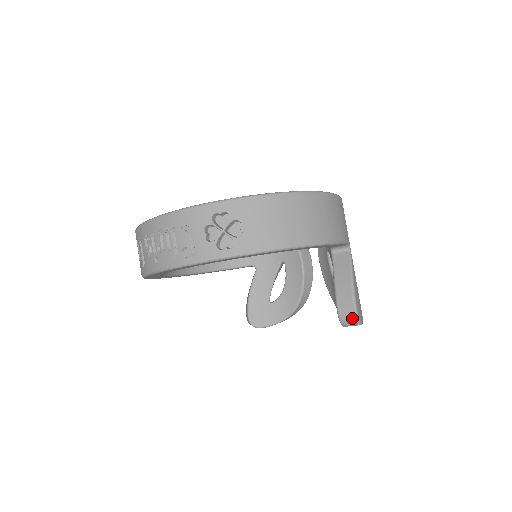
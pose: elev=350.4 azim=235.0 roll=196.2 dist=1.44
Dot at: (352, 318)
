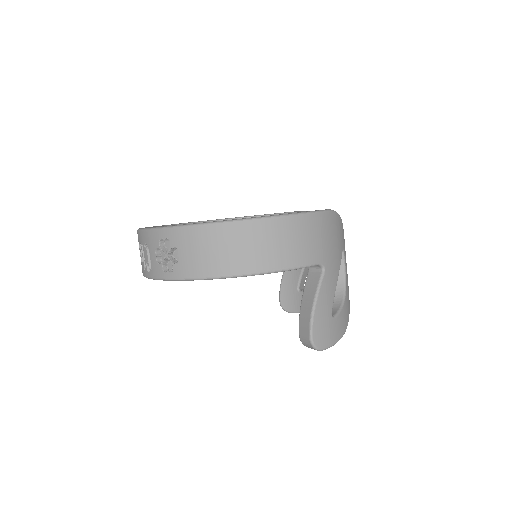
Dot at: (308, 344)
